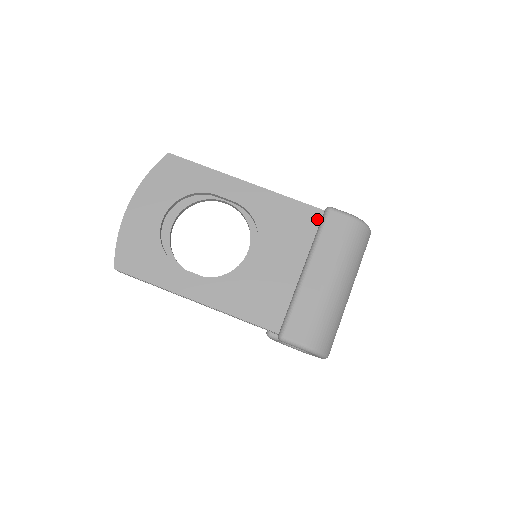
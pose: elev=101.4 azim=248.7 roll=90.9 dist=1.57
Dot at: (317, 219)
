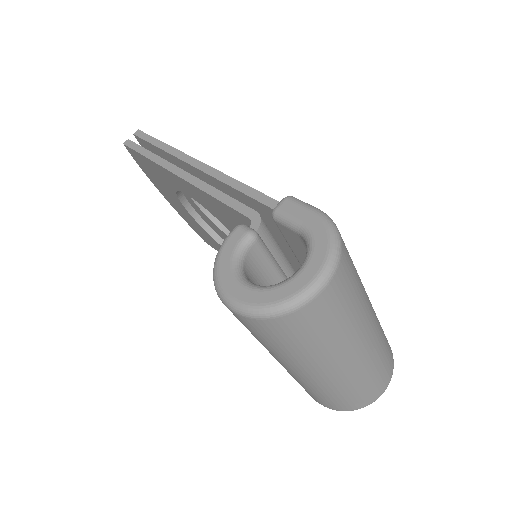
Dot at: occluded
